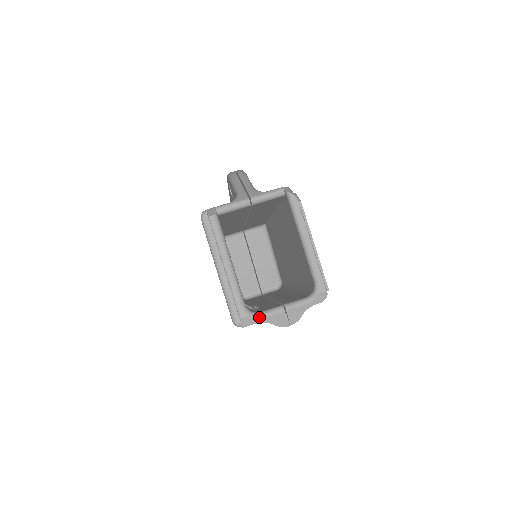
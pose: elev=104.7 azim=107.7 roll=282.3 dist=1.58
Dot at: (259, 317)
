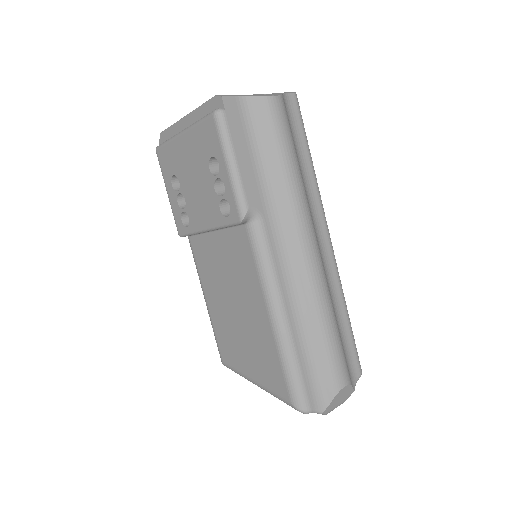
Dot at: (235, 96)
